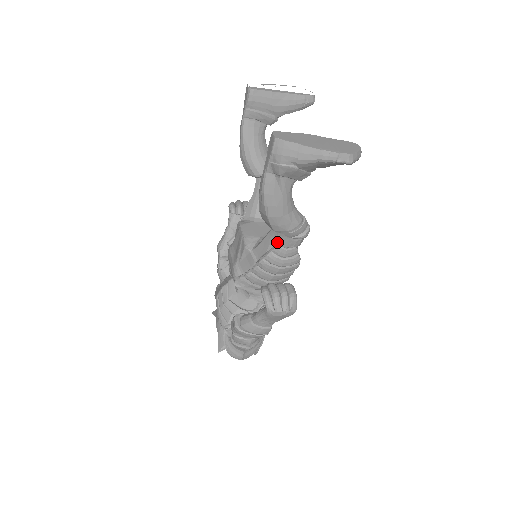
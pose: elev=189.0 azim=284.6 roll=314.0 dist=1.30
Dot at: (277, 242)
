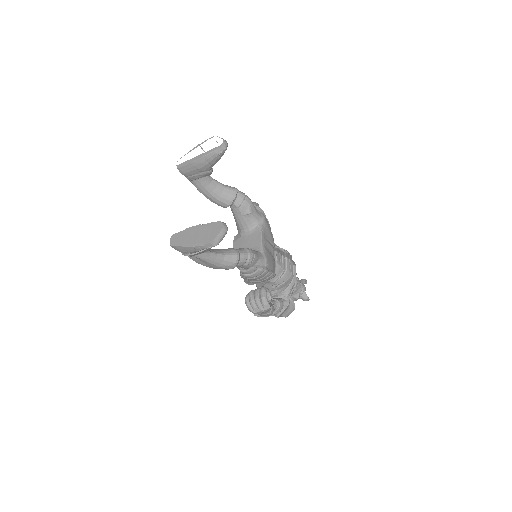
Dot at: (239, 267)
